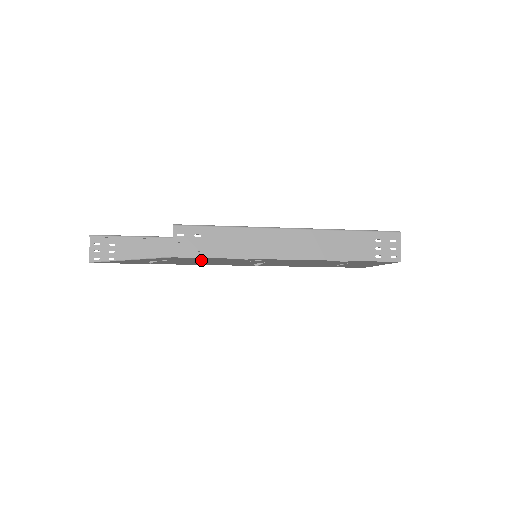
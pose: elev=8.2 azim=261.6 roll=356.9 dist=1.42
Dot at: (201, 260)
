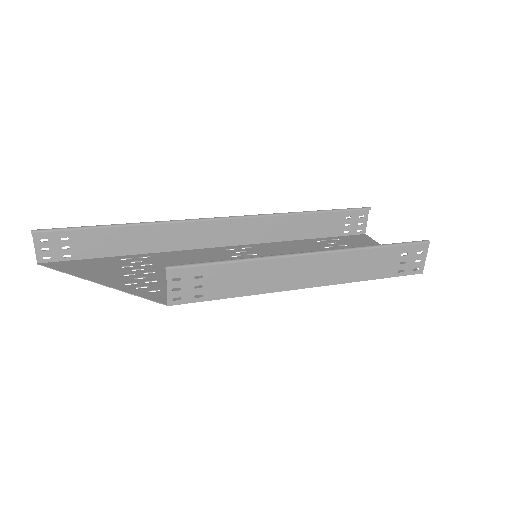
Dot at: occluded
